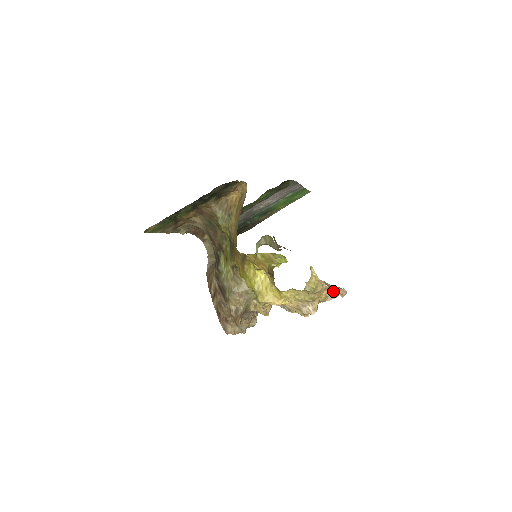
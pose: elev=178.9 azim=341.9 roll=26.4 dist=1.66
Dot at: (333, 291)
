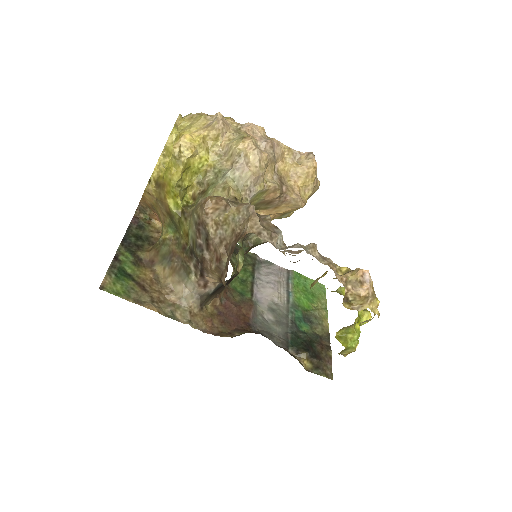
Dot at: occluded
